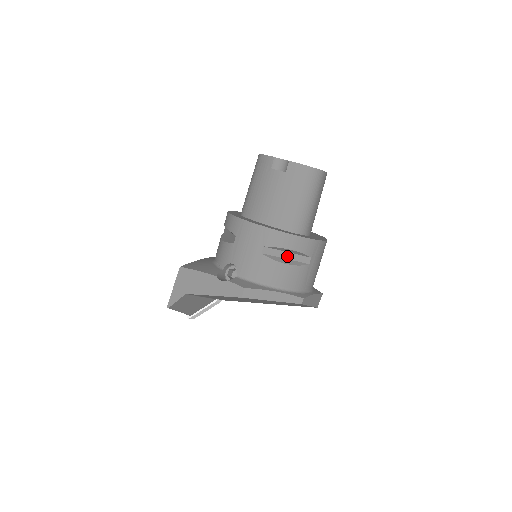
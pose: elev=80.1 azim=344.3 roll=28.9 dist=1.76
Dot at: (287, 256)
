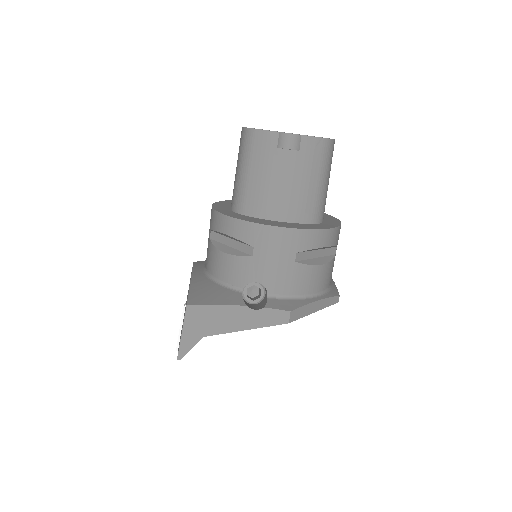
Dot at: (317, 254)
